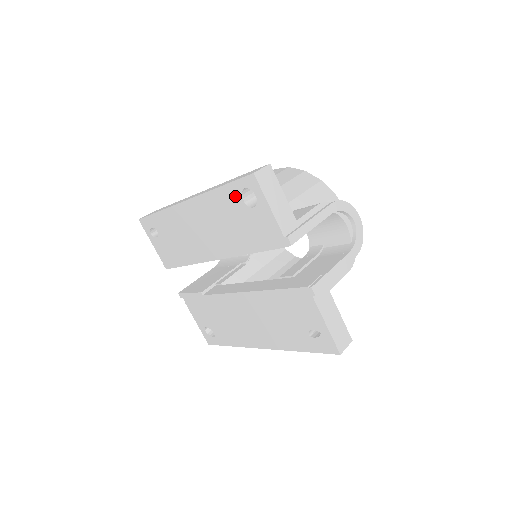
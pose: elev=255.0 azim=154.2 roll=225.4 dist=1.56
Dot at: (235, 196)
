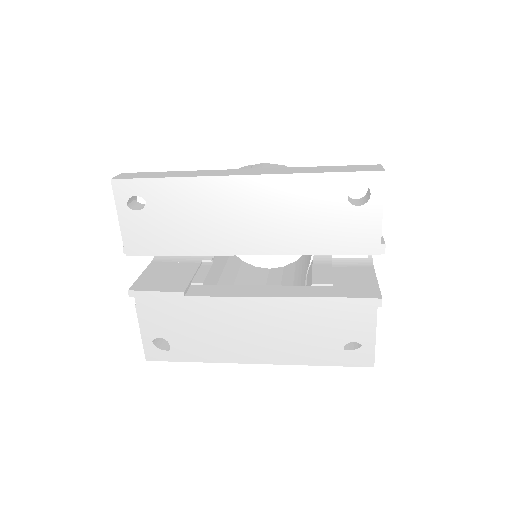
Dot at: (338, 188)
